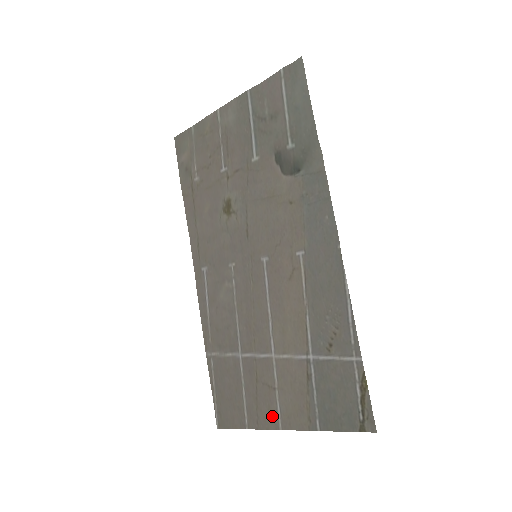
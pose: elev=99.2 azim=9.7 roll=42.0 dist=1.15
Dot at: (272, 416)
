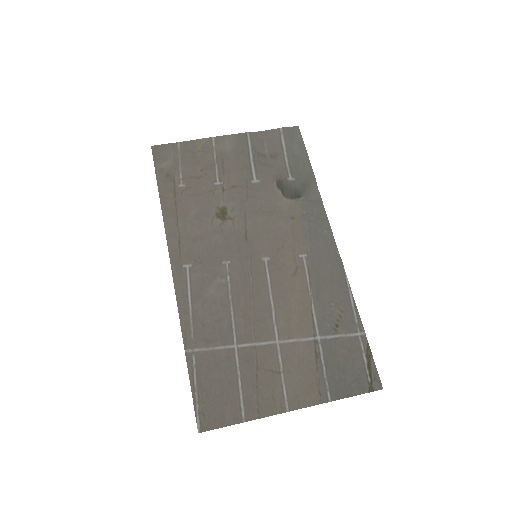
Dot at: (277, 400)
